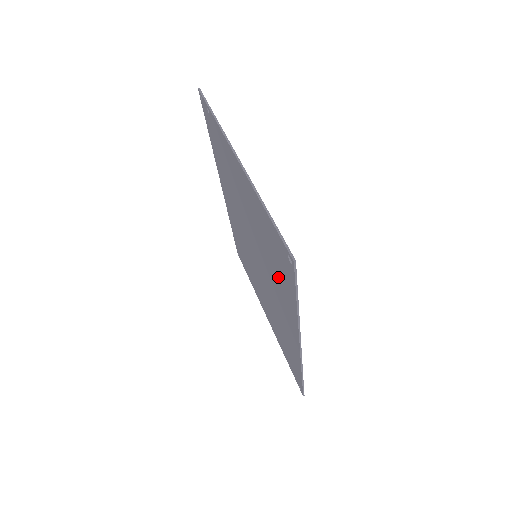
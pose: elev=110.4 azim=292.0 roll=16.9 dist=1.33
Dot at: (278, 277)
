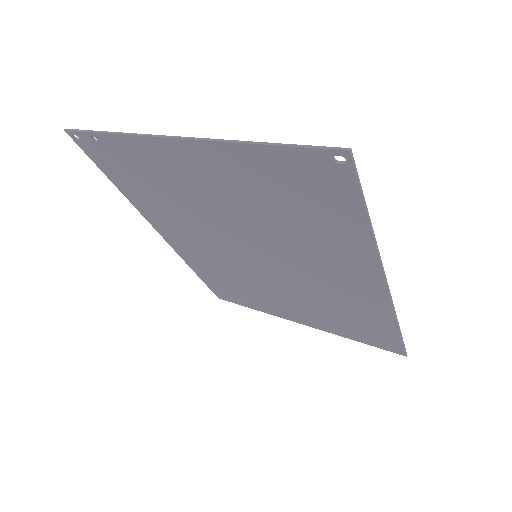
Dot at: (315, 228)
